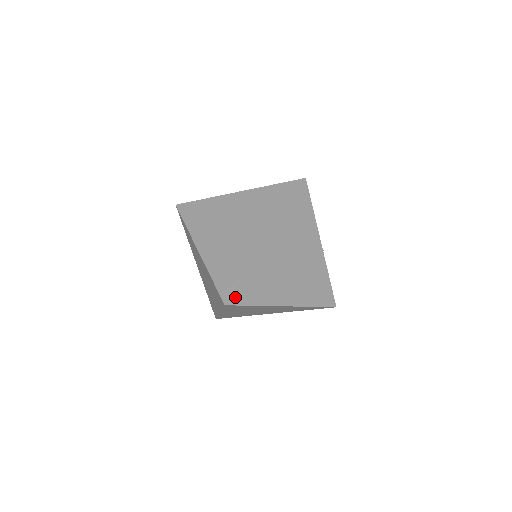
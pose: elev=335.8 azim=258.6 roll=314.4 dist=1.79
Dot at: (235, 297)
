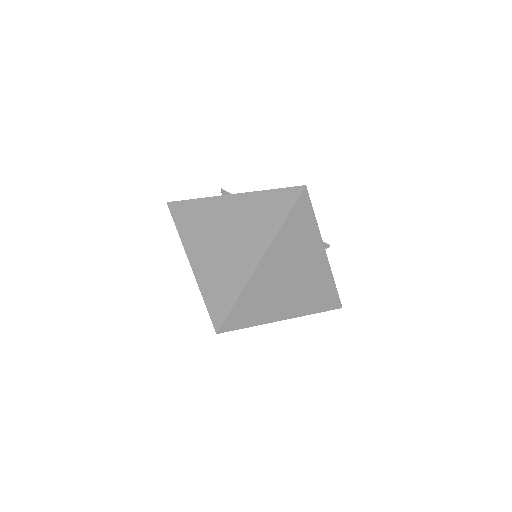
Dot at: (227, 324)
